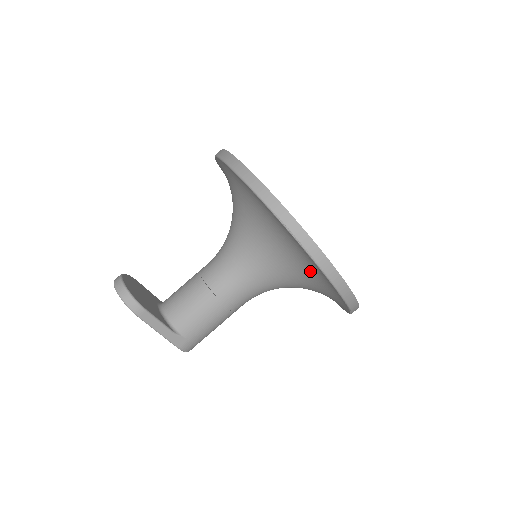
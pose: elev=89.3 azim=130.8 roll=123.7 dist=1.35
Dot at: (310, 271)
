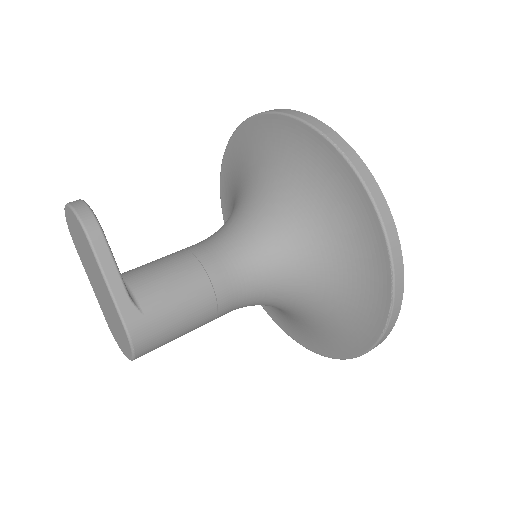
Dot at: (346, 232)
